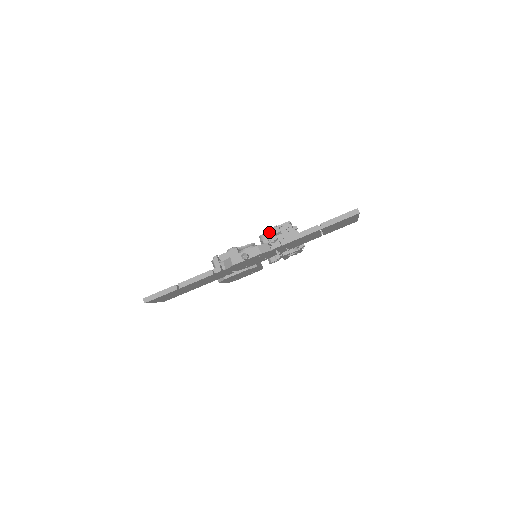
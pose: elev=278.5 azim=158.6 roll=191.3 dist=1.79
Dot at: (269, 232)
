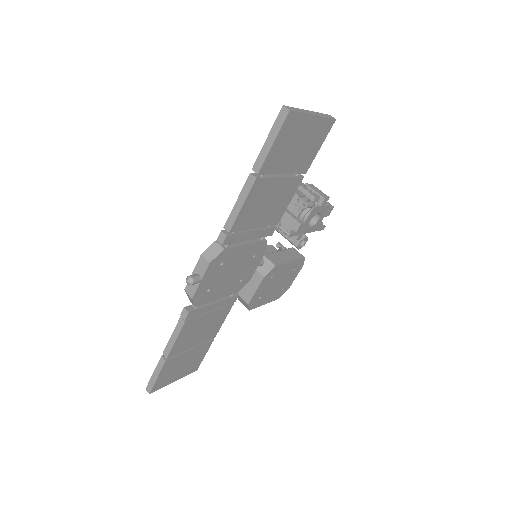
Dot at: occluded
